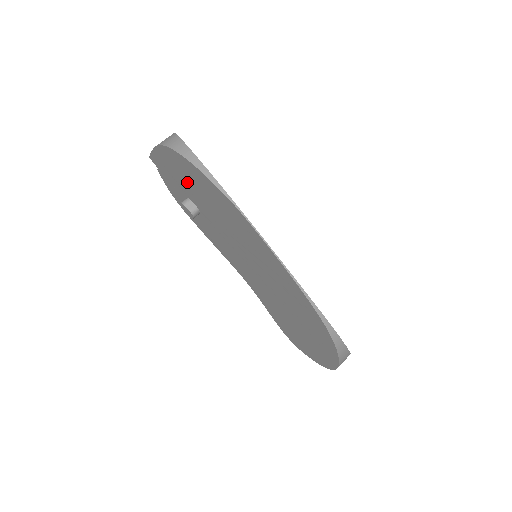
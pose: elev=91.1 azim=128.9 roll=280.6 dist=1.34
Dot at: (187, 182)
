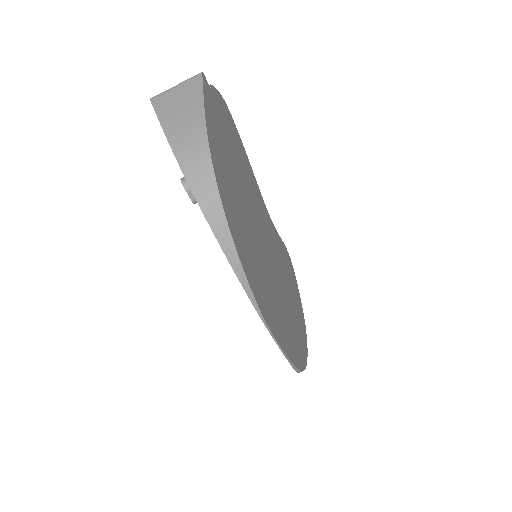
Dot at: occluded
